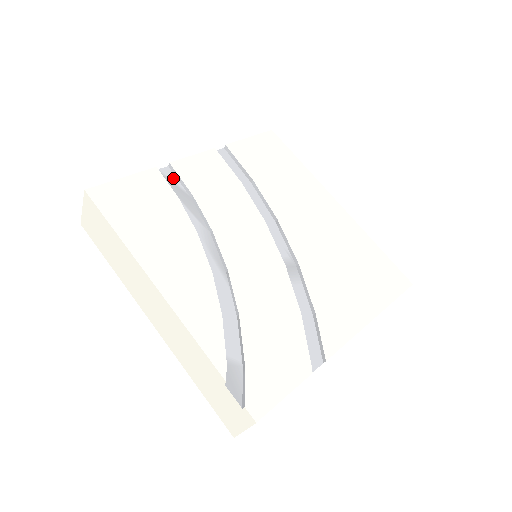
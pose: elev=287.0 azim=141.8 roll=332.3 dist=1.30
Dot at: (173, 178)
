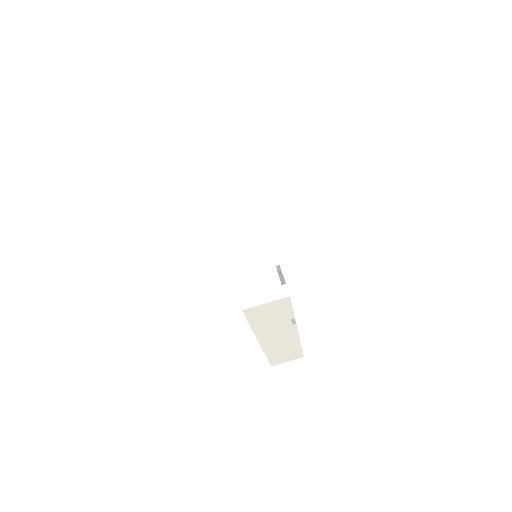
Dot at: occluded
